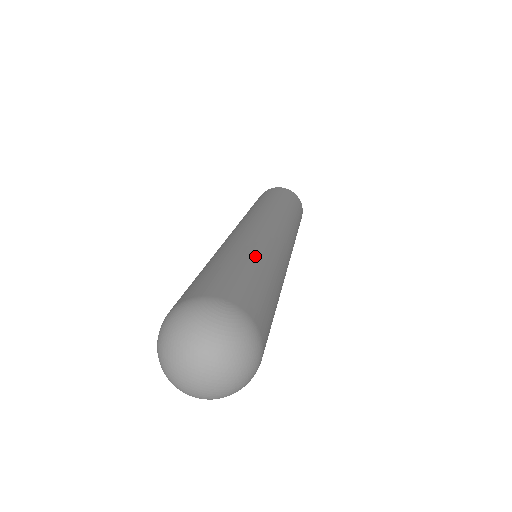
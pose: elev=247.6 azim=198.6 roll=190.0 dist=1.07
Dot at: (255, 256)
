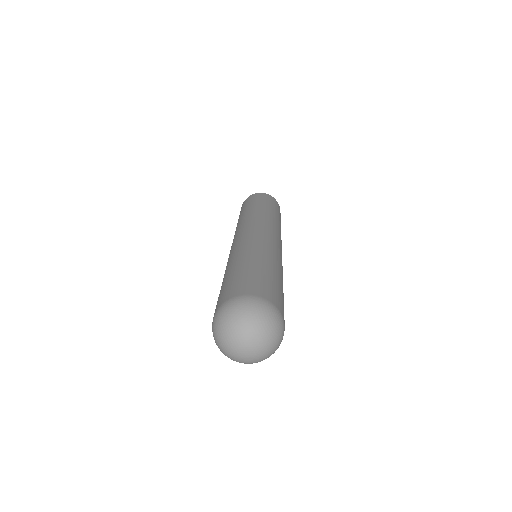
Dot at: (281, 276)
